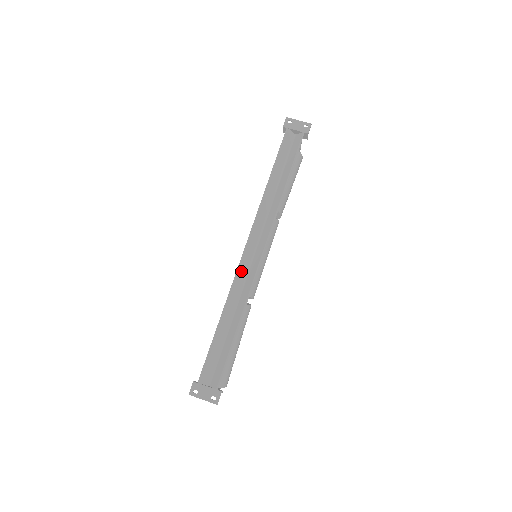
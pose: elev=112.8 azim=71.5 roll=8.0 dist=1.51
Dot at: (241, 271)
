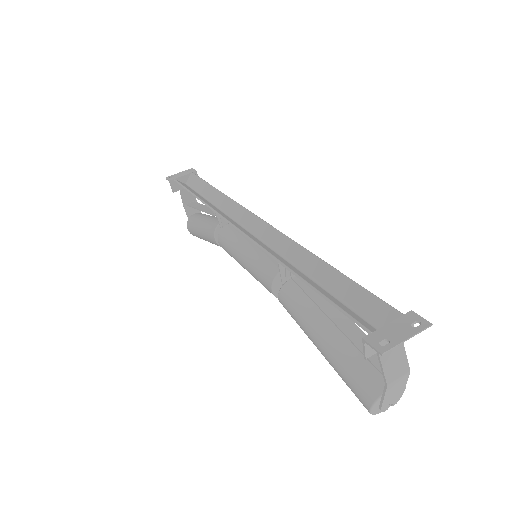
Dot at: (258, 243)
